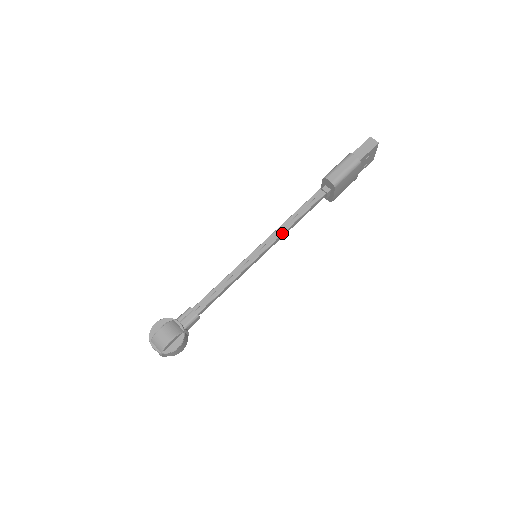
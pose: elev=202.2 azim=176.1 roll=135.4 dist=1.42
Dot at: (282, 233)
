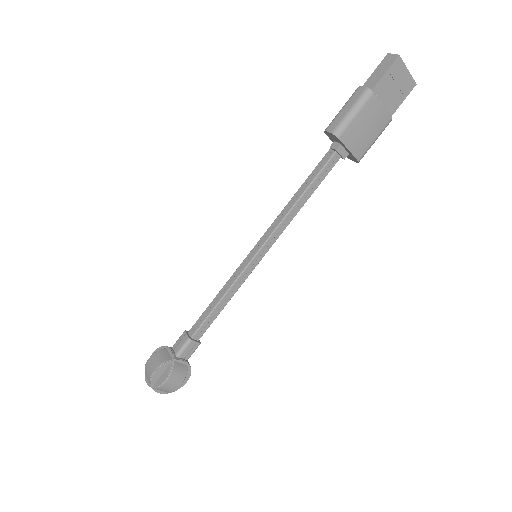
Dot at: (282, 219)
